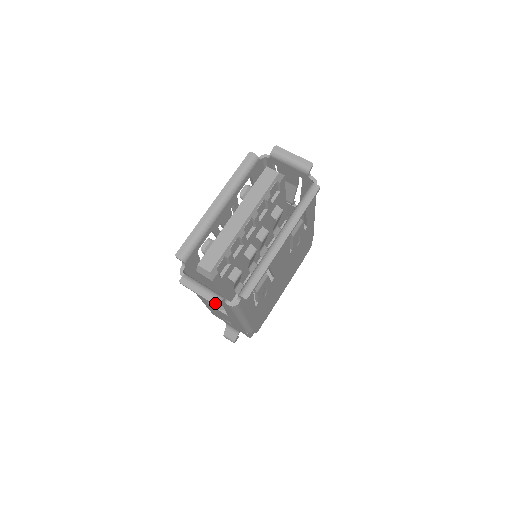
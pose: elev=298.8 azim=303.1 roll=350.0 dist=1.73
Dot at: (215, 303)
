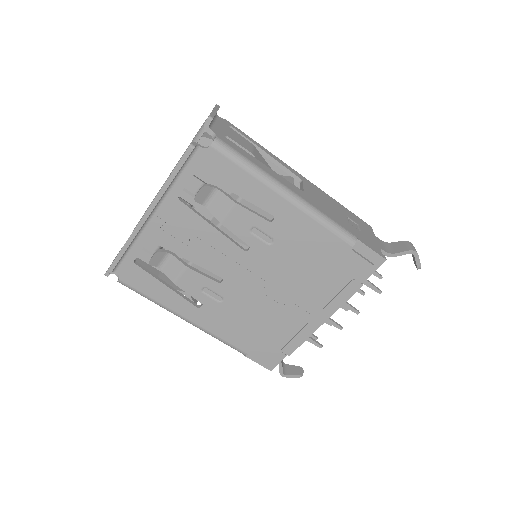
Dot at: (106, 272)
